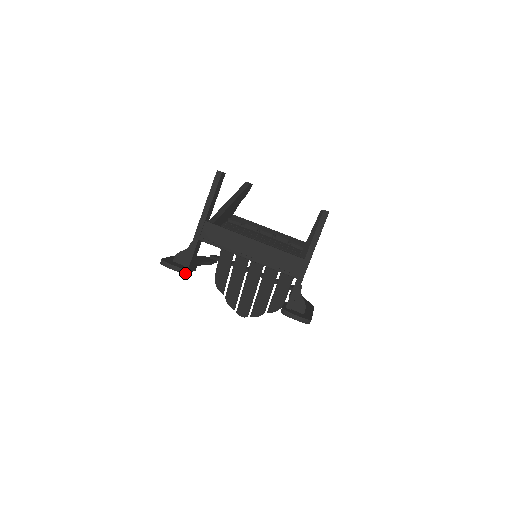
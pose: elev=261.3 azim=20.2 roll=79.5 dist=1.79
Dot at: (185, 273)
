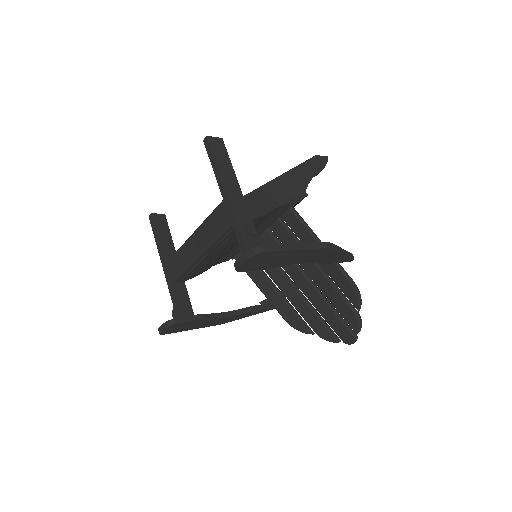
Dot at: (173, 324)
